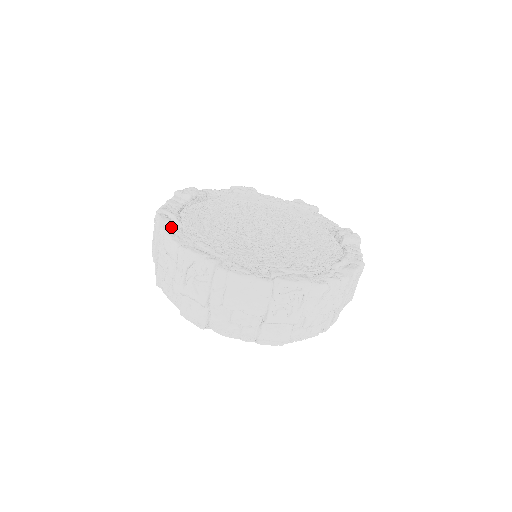
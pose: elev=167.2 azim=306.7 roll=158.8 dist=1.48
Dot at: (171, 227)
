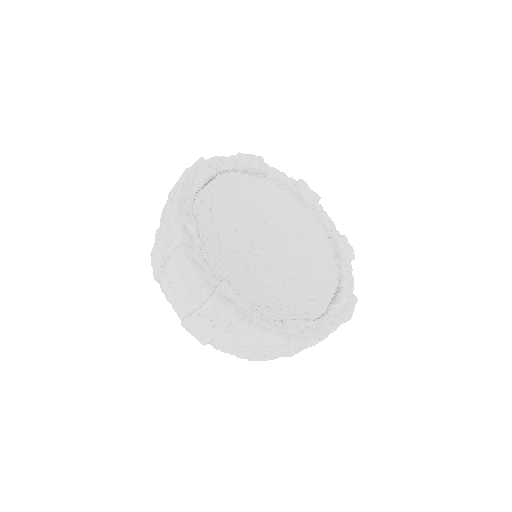
Dot at: (192, 248)
